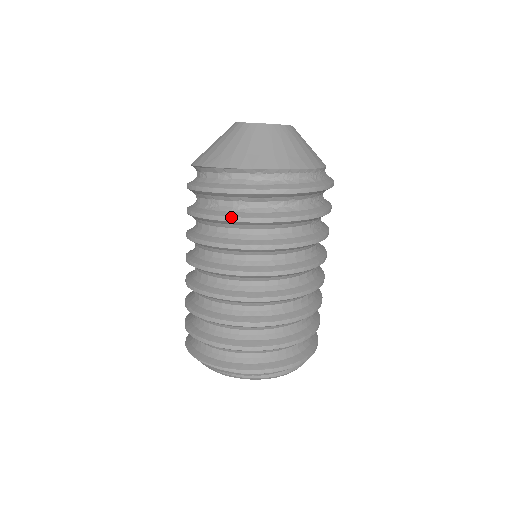
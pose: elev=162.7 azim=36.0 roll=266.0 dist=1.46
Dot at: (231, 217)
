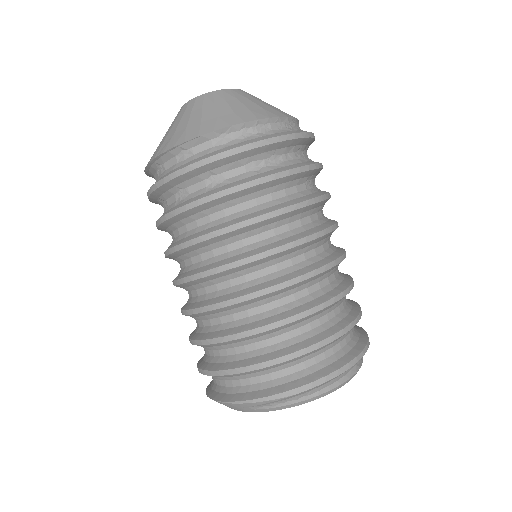
Dot at: (207, 196)
